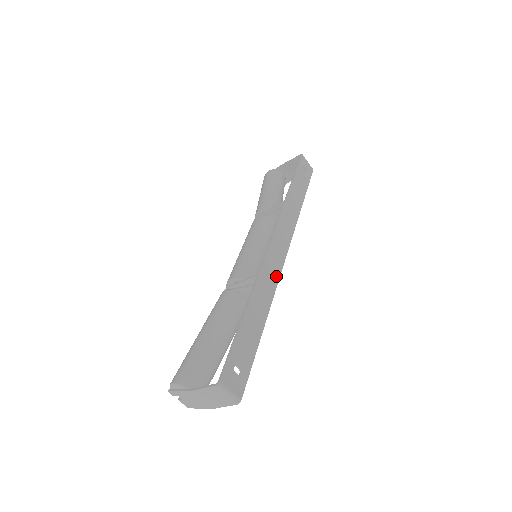
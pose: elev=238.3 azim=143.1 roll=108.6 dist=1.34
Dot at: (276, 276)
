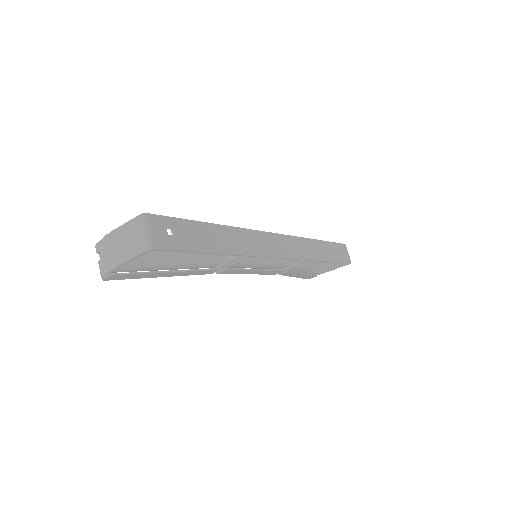
Dot at: (263, 252)
